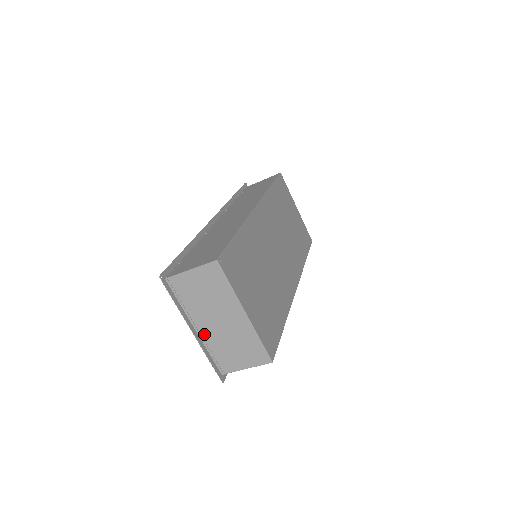
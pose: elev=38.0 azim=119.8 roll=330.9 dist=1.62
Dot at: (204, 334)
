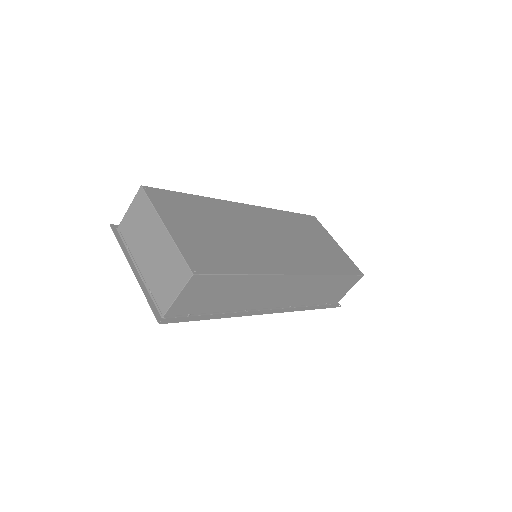
Dot at: (144, 273)
